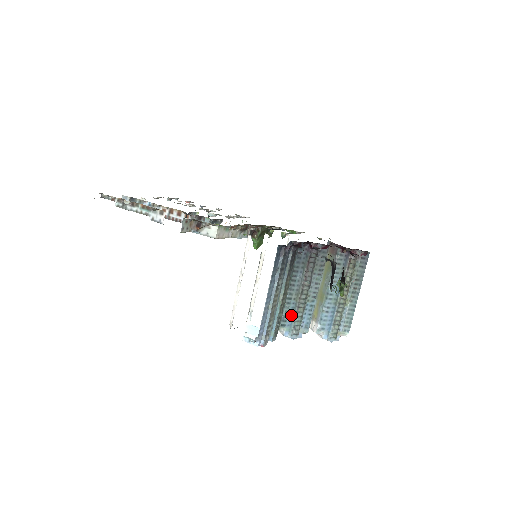
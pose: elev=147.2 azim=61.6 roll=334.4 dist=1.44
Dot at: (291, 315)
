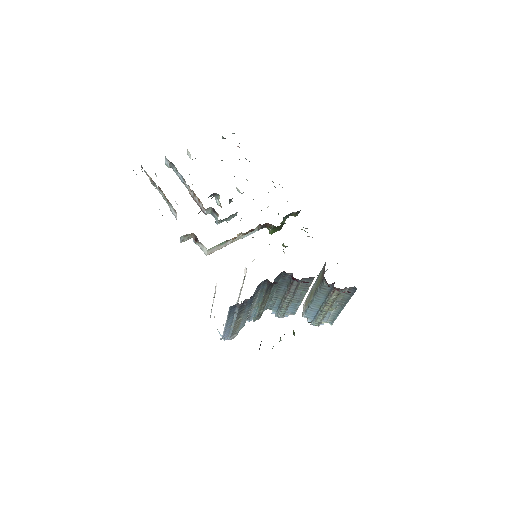
Dot at: (277, 305)
